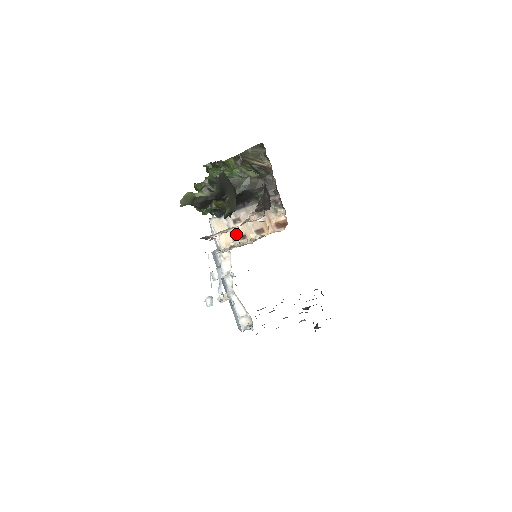
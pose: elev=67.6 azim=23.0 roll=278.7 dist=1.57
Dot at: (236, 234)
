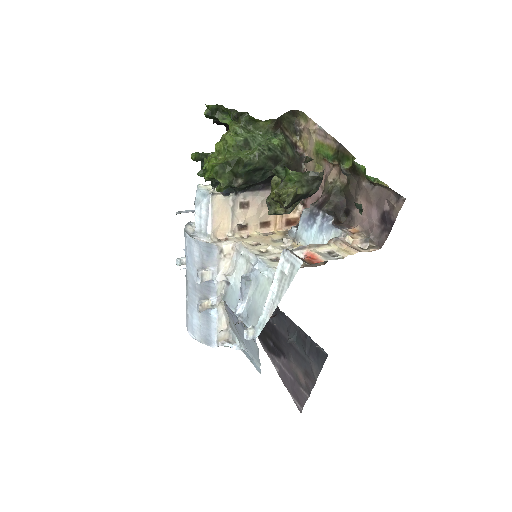
Dot at: (238, 222)
